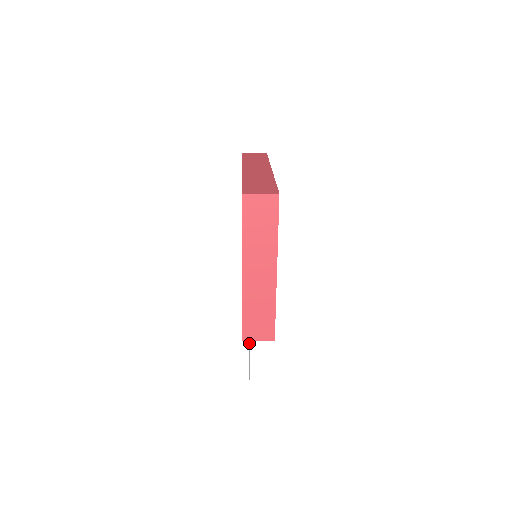
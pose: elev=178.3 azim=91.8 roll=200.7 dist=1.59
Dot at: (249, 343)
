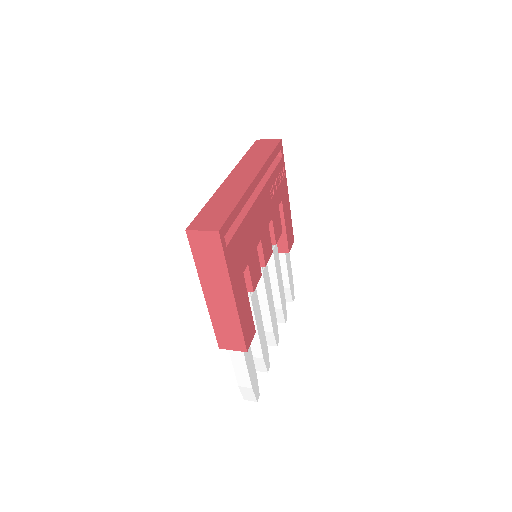
Dot at: occluded
